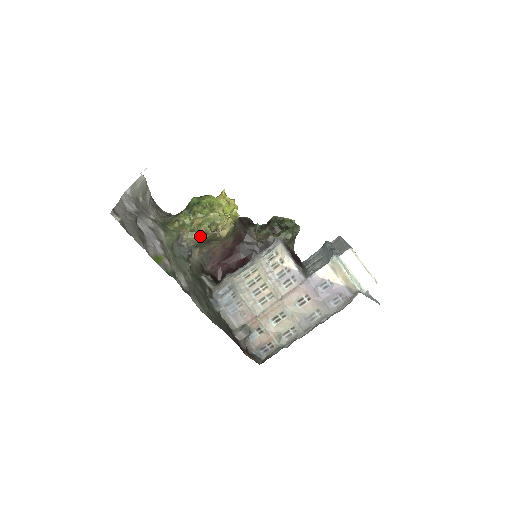
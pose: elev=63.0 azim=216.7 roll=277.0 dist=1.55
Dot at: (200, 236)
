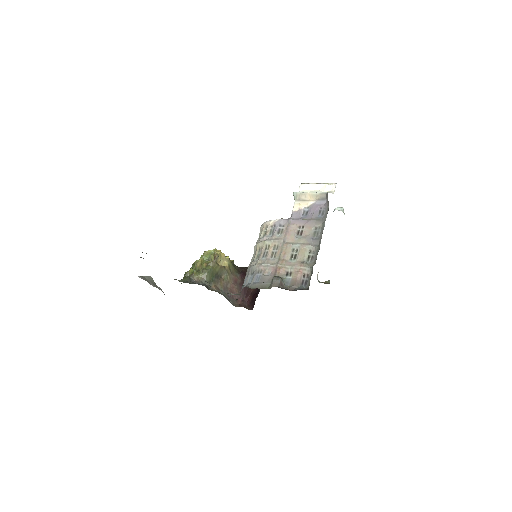
Dot at: (206, 270)
